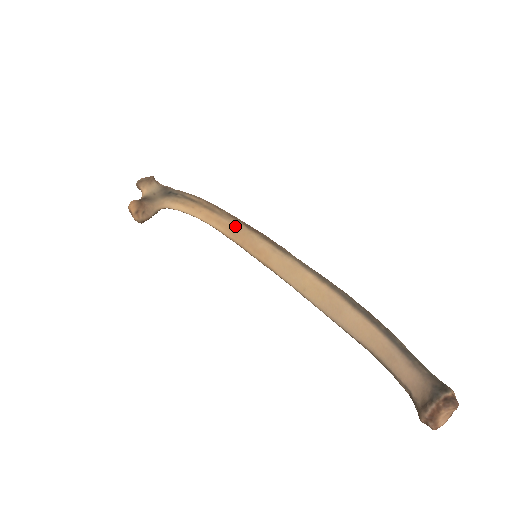
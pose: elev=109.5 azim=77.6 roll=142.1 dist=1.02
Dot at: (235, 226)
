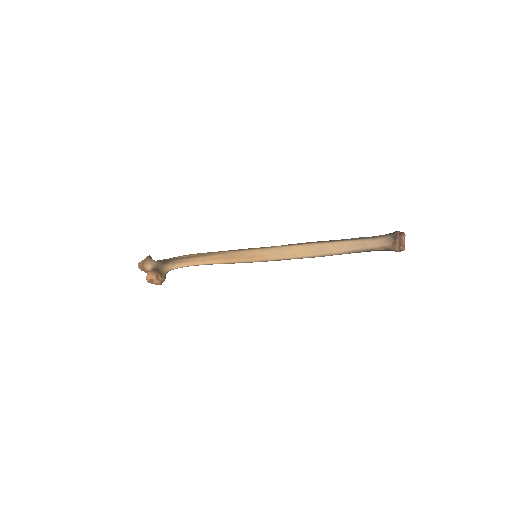
Dot at: (227, 254)
